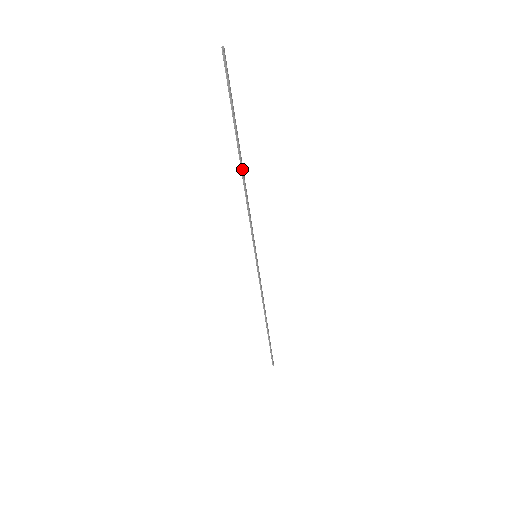
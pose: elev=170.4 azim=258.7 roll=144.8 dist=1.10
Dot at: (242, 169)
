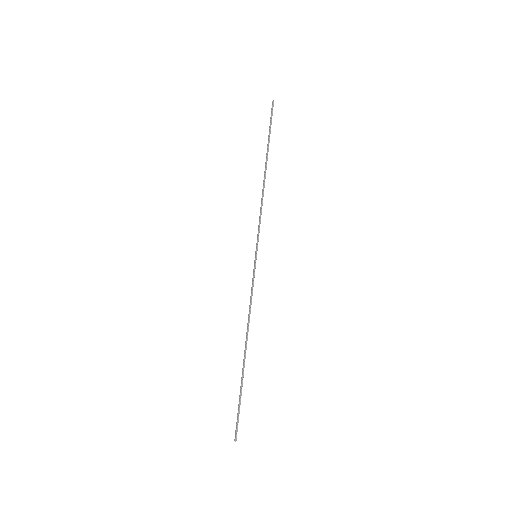
Dot at: occluded
